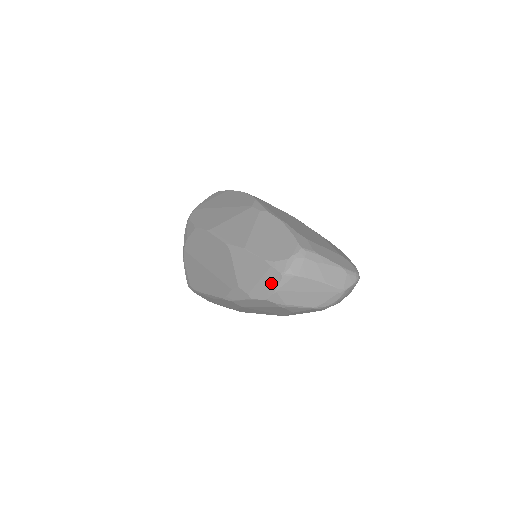
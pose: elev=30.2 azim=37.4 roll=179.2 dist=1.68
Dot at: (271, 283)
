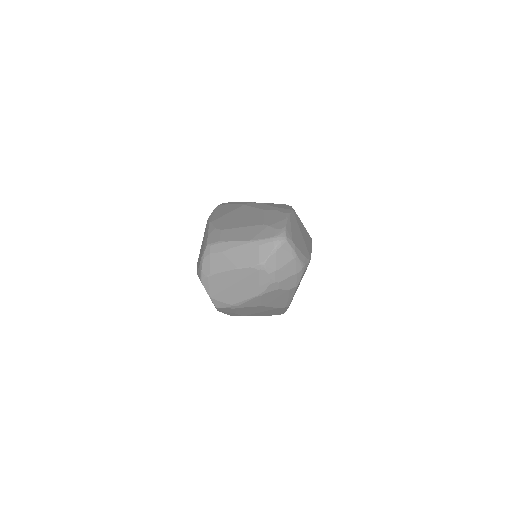
Dot at: occluded
